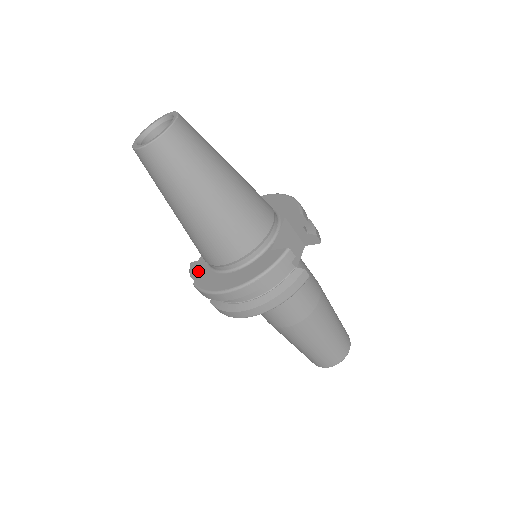
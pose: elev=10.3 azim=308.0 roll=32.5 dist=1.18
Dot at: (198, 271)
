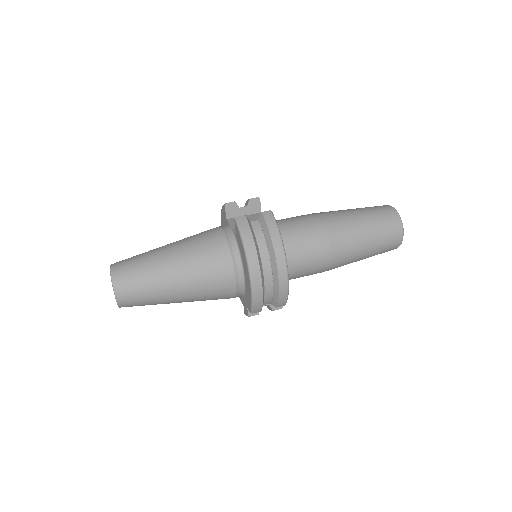
Dot at: (246, 307)
